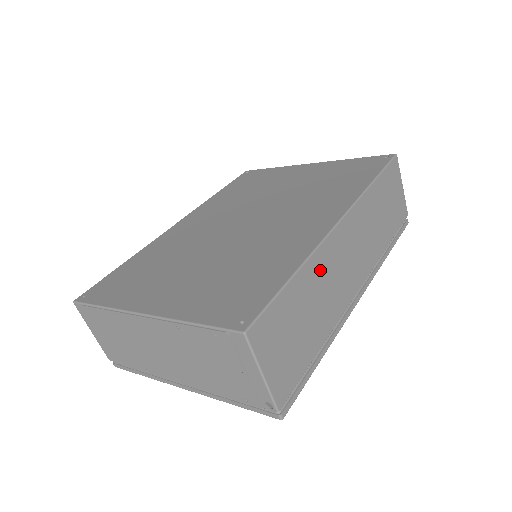
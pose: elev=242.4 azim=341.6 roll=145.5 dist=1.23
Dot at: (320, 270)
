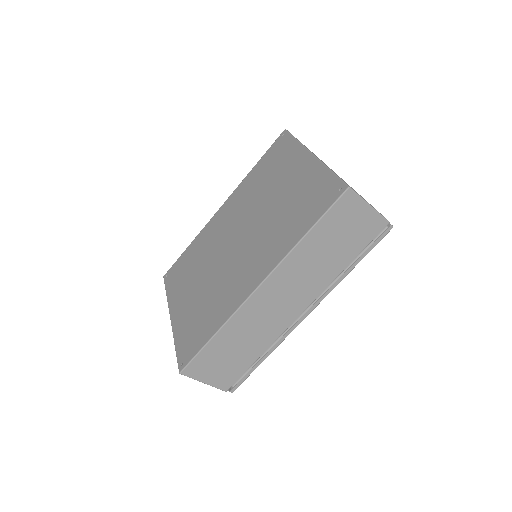
Dot at: (242, 323)
